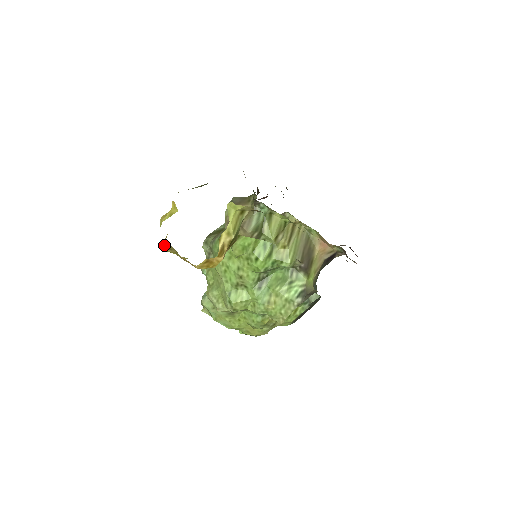
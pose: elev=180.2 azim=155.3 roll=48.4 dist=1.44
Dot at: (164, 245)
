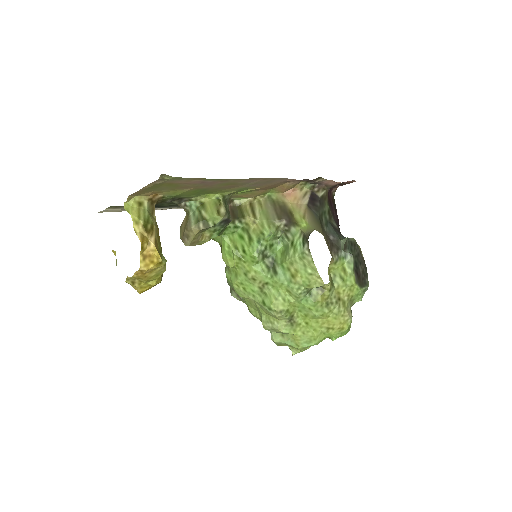
Dot at: (131, 285)
